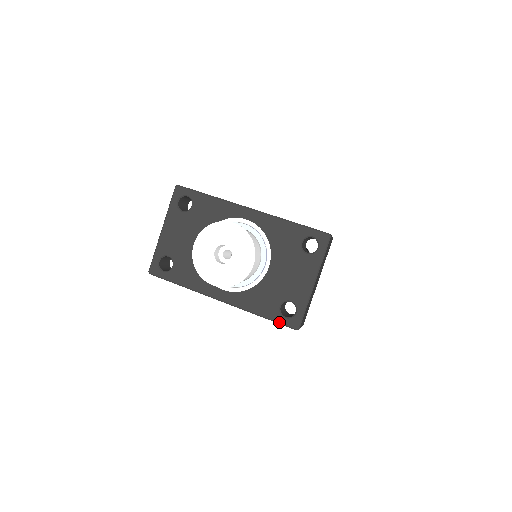
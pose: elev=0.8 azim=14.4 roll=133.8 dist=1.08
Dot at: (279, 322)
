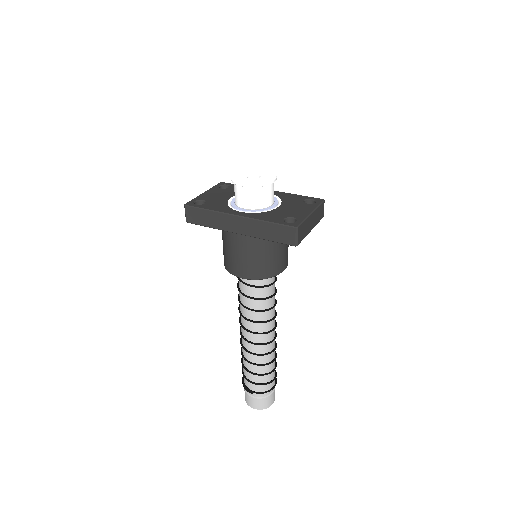
Dot at: (282, 224)
